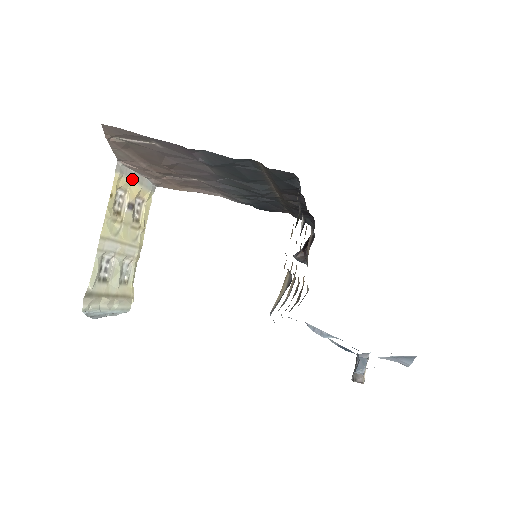
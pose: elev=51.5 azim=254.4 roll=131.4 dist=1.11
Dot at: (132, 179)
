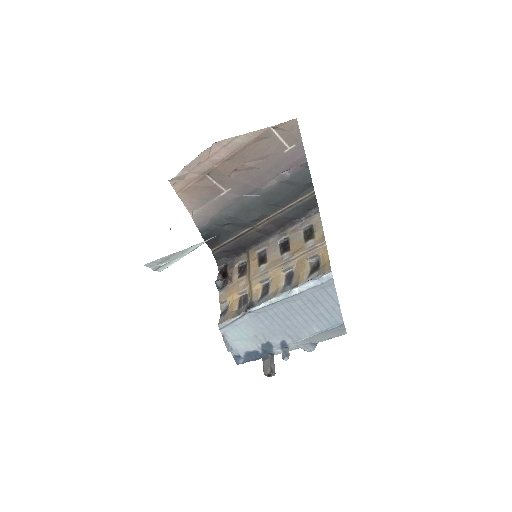
Dot at: occluded
